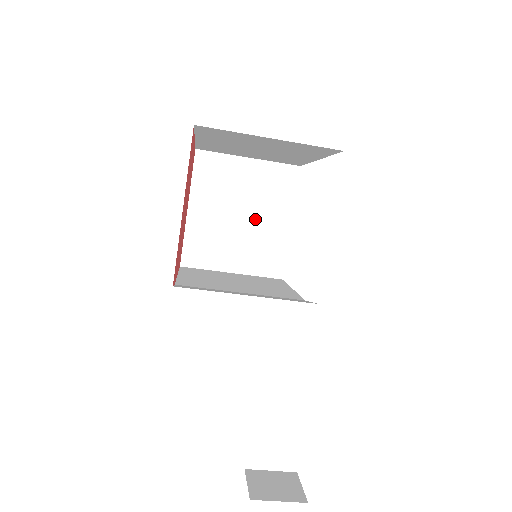
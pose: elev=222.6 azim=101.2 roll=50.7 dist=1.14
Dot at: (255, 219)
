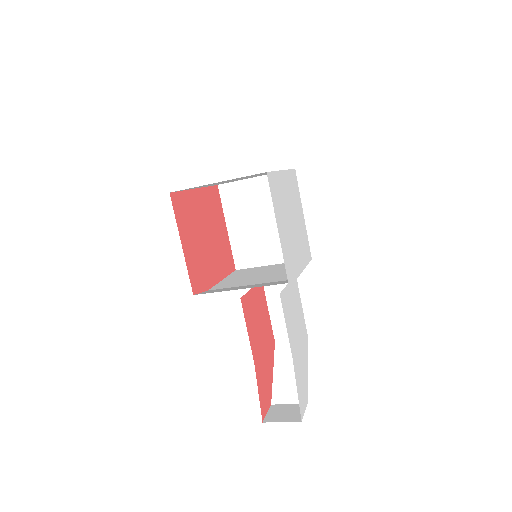
Dot at: (275, 220)
